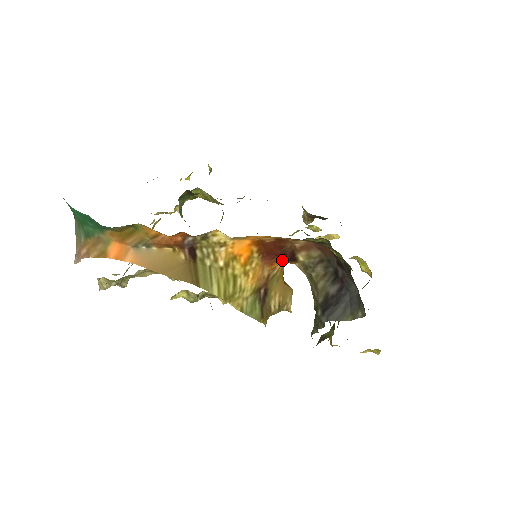
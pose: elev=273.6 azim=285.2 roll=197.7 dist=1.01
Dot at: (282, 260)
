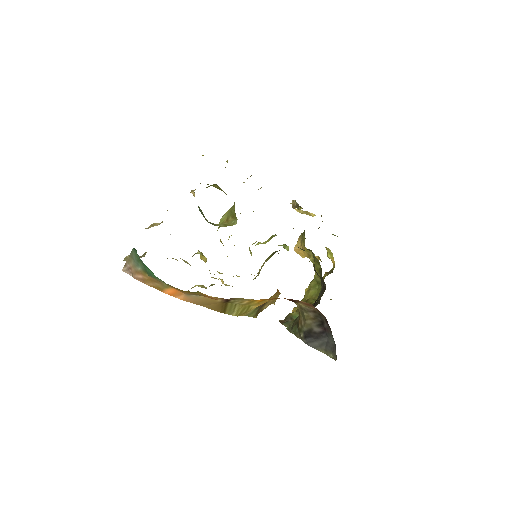
Dot at: occluded
